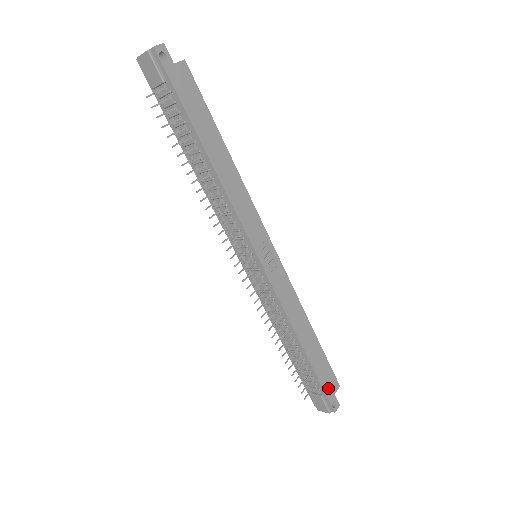
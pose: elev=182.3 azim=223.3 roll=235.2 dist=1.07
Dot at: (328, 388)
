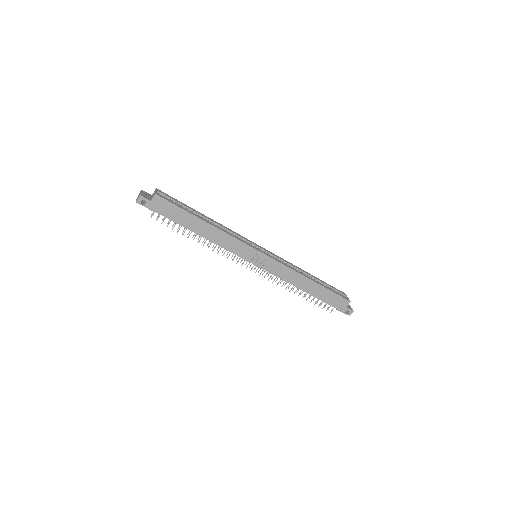
Dot at: (339, 306)
